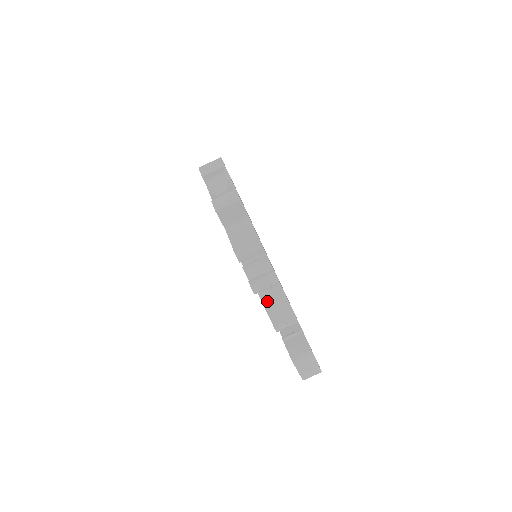
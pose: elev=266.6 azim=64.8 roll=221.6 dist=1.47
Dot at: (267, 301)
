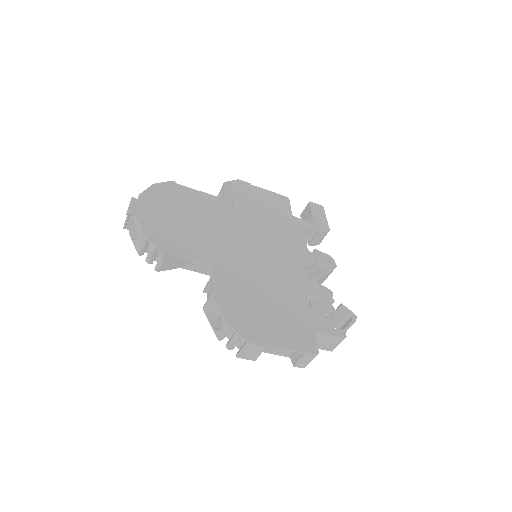
Dot at: occluded
